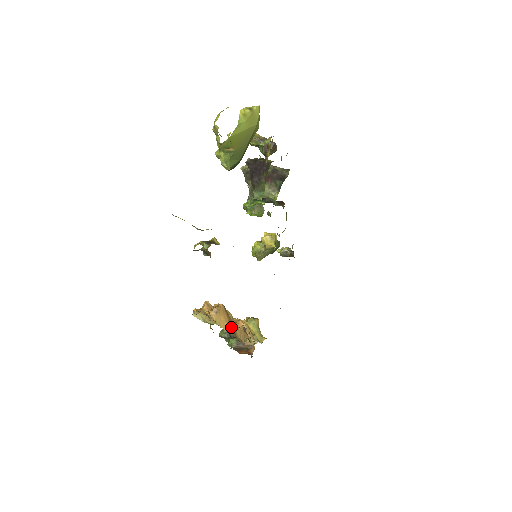
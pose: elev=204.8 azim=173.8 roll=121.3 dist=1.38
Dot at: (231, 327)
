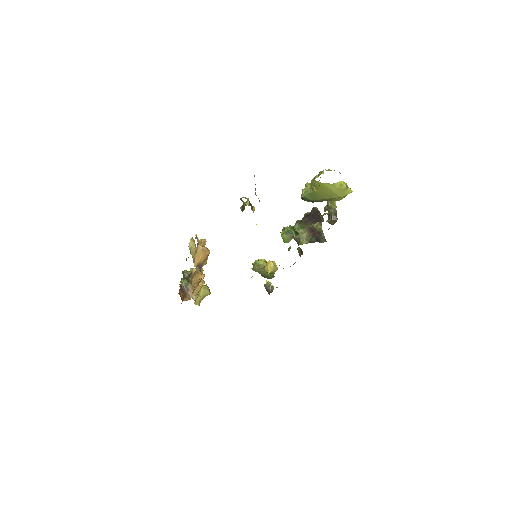
Dot at: (199, 266)
